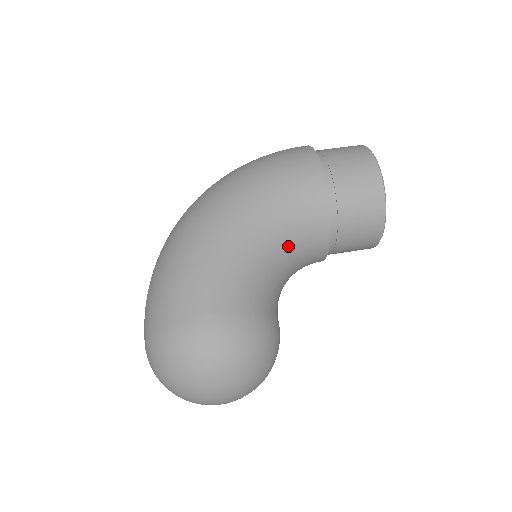
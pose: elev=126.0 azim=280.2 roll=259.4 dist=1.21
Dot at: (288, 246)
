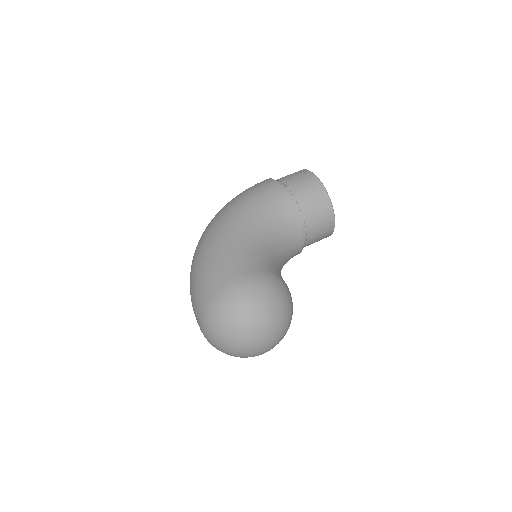
Dot at: (275, 235)
